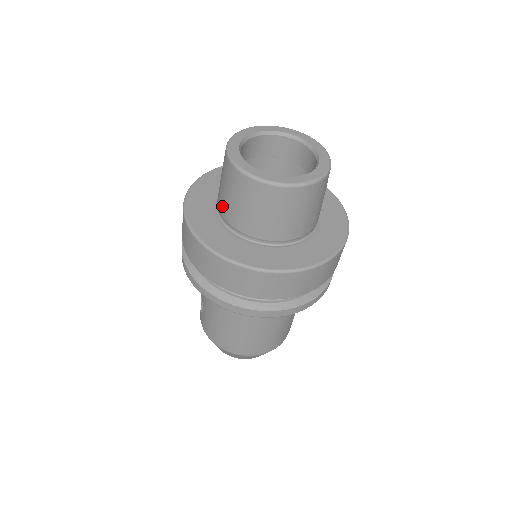
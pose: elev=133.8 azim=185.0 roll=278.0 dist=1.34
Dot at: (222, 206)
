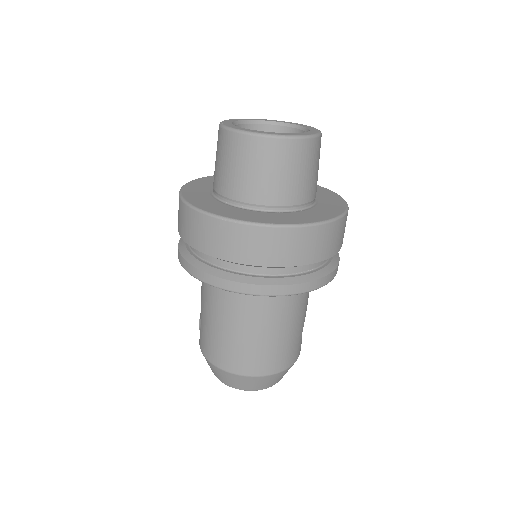
Dot at: (215, 179)
